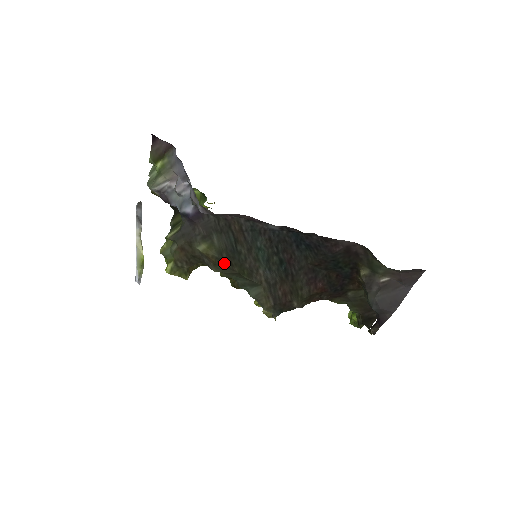
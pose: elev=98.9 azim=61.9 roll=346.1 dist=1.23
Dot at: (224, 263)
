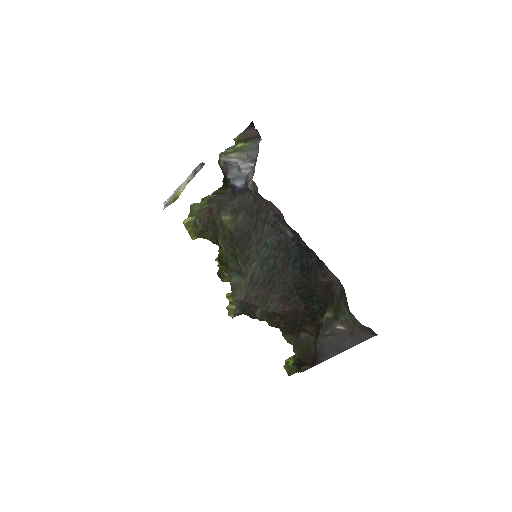
Dot at: (233, 240)
